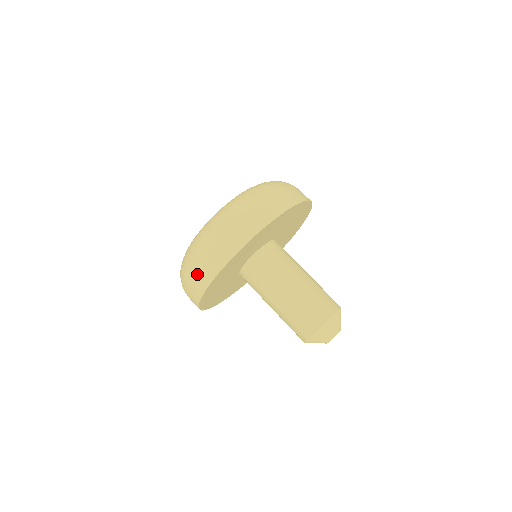
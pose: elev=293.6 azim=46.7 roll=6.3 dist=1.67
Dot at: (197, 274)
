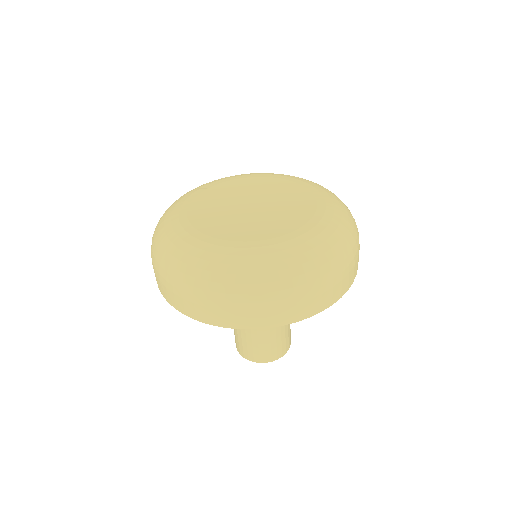
Dot at: (166, 288)
